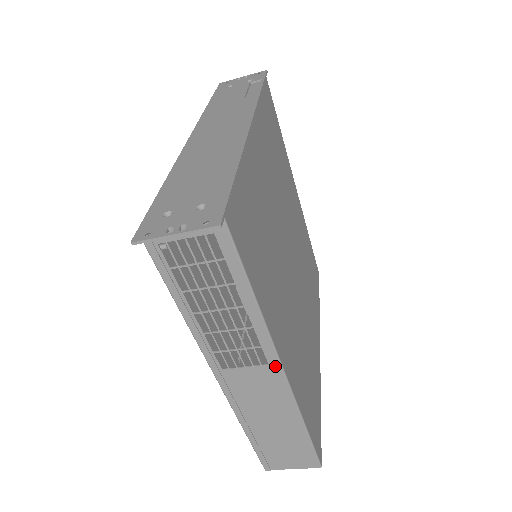
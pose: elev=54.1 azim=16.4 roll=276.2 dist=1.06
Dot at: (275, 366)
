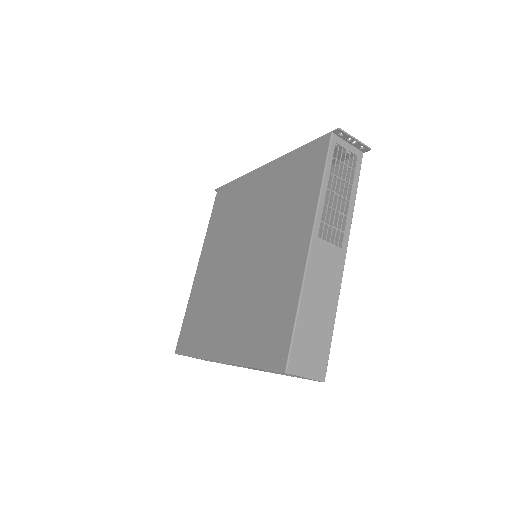
Dot at: (344, 251)
